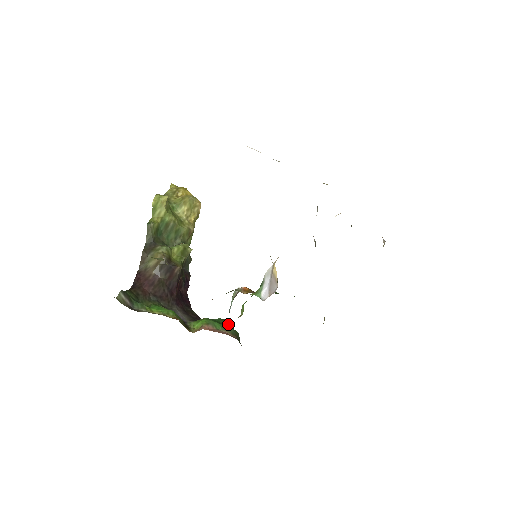
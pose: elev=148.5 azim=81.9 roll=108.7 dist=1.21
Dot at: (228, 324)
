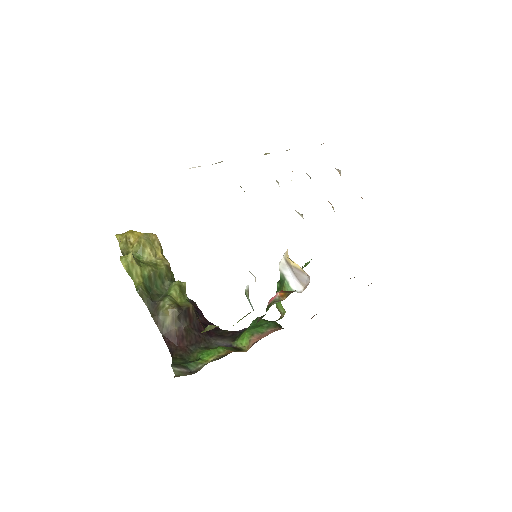
Dot at: (263, 321)
